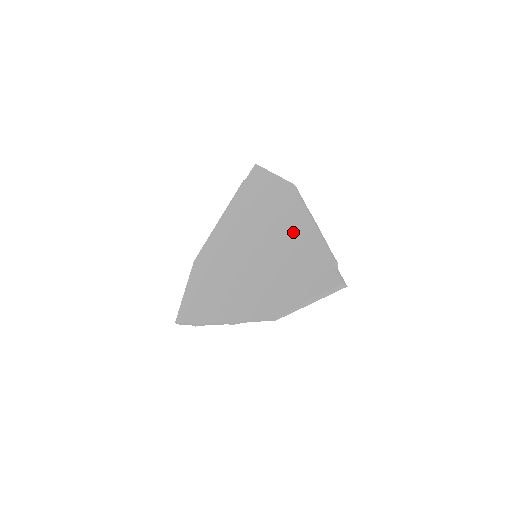
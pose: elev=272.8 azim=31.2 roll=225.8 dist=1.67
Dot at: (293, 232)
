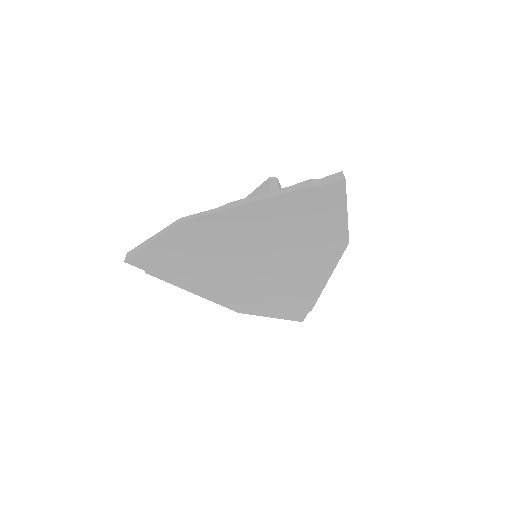
Dot at: (306, 278)
